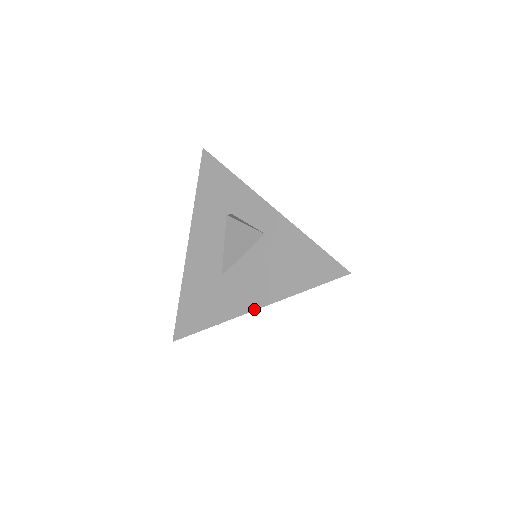
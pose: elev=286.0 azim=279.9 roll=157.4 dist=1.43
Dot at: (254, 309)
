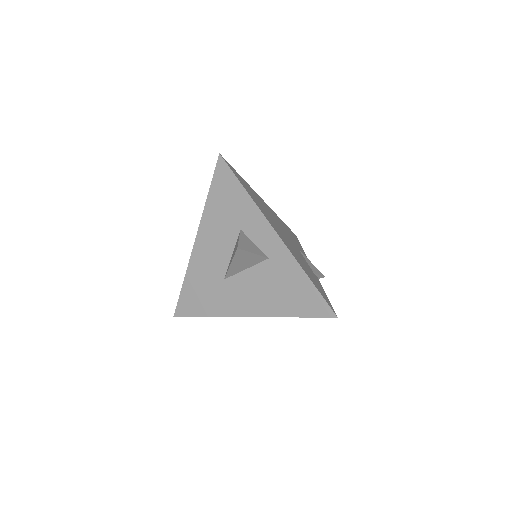
Dot at: (249, 316)
